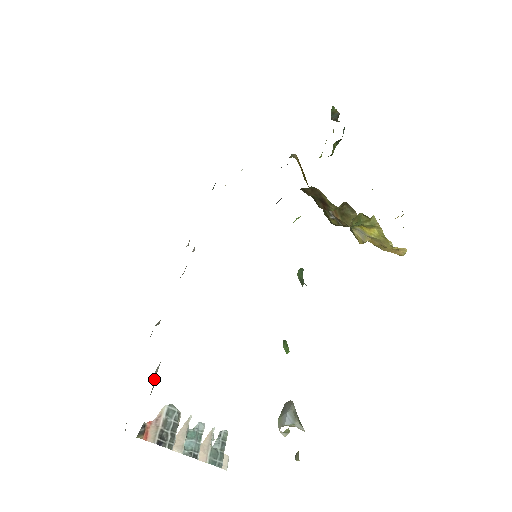
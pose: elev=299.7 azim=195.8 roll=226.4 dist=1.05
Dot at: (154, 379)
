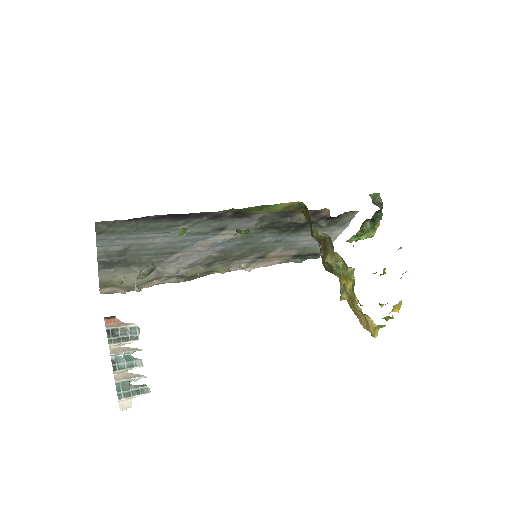
Dot at: occluded
